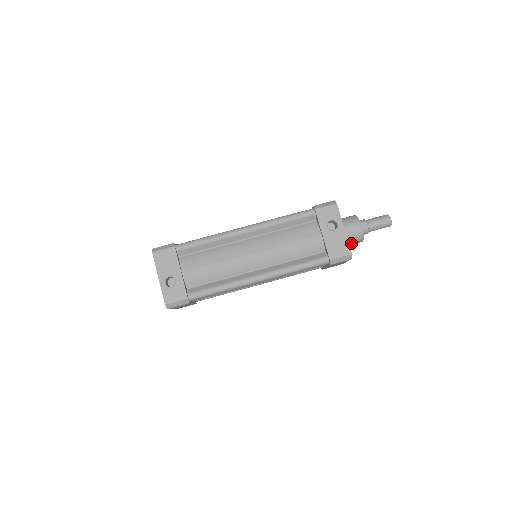
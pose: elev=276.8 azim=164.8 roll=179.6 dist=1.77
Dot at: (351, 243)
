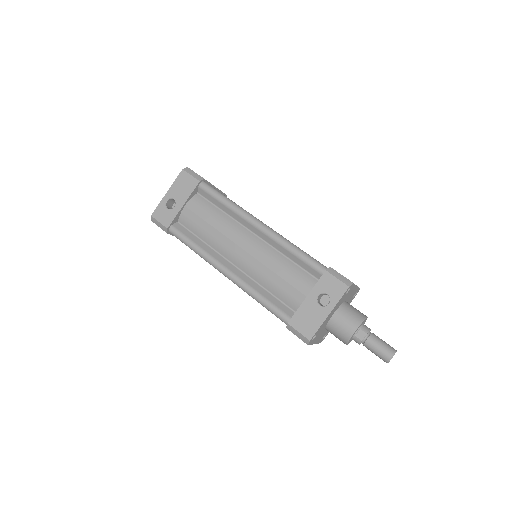
Dot at: (334, 334)
